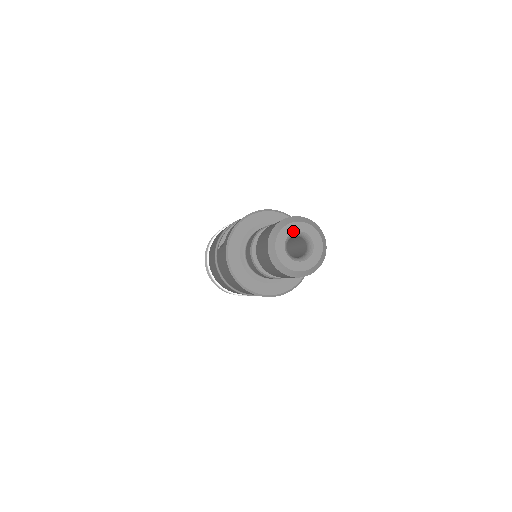
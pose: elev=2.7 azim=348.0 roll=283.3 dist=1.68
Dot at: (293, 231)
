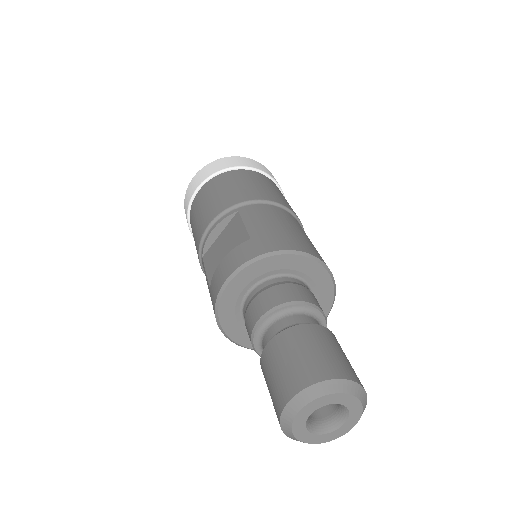
Dot at: (318, 407)
